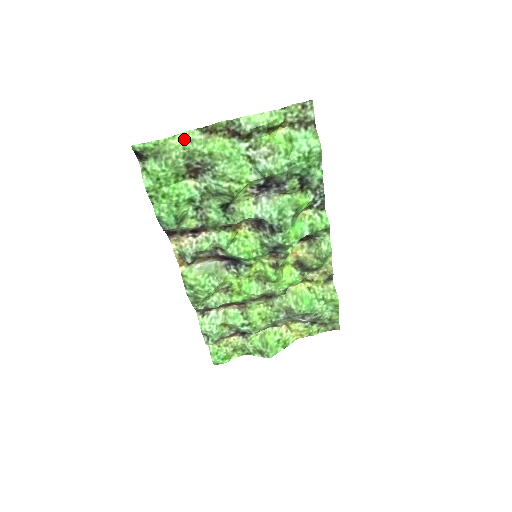
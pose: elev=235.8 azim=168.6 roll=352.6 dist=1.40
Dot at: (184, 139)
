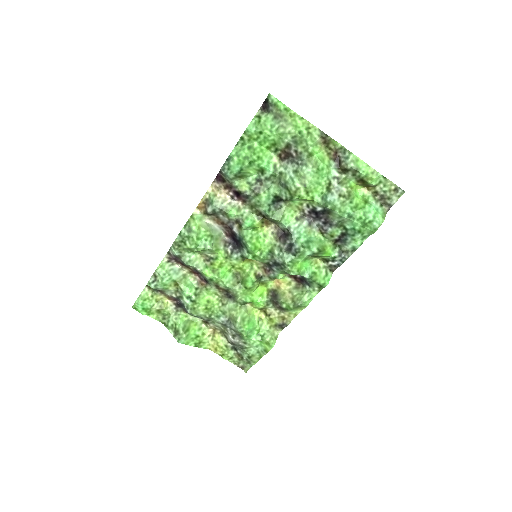
Dot at: (306, 127)
